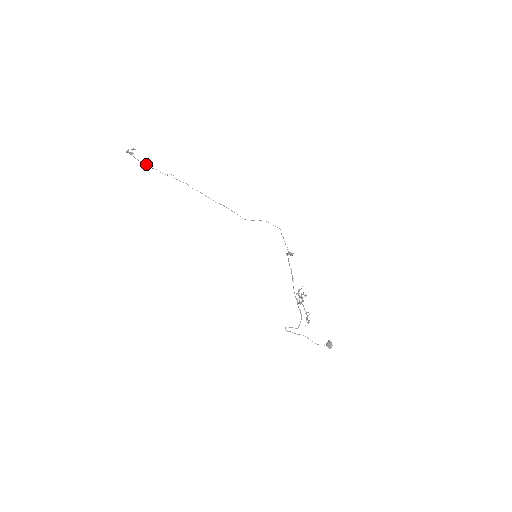
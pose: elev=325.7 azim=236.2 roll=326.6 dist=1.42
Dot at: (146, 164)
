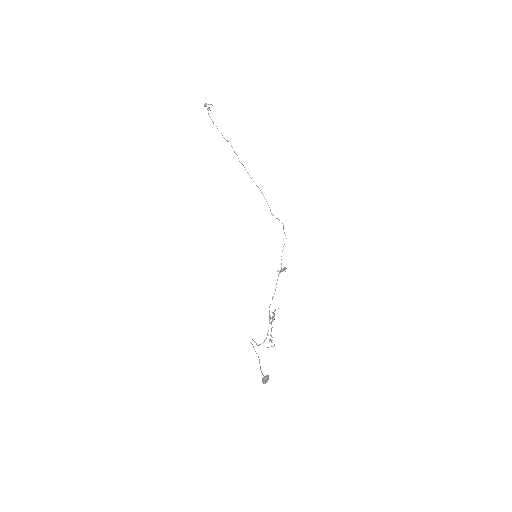
Dot at: occluded
